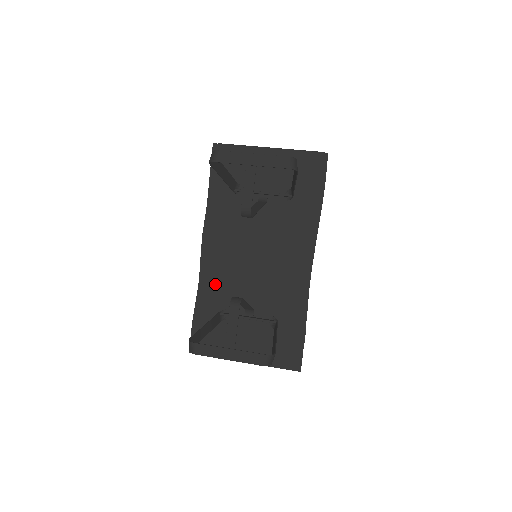
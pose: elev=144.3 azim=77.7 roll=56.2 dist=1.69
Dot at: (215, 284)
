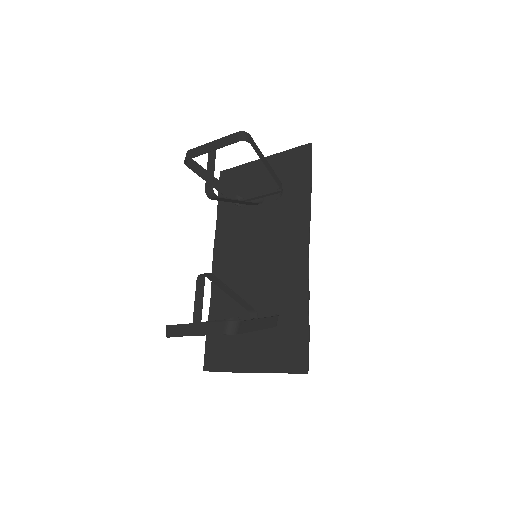
Dot at: (224, 294)
